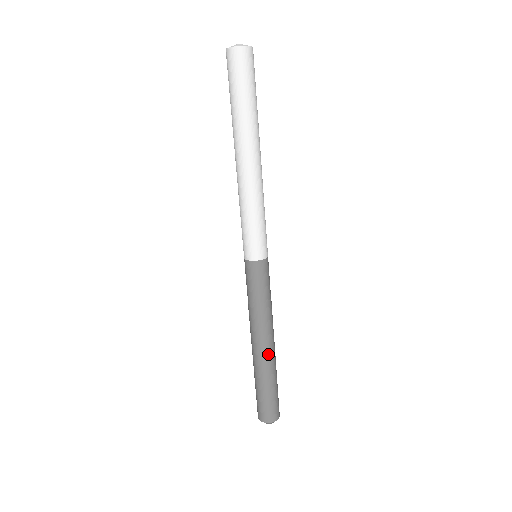
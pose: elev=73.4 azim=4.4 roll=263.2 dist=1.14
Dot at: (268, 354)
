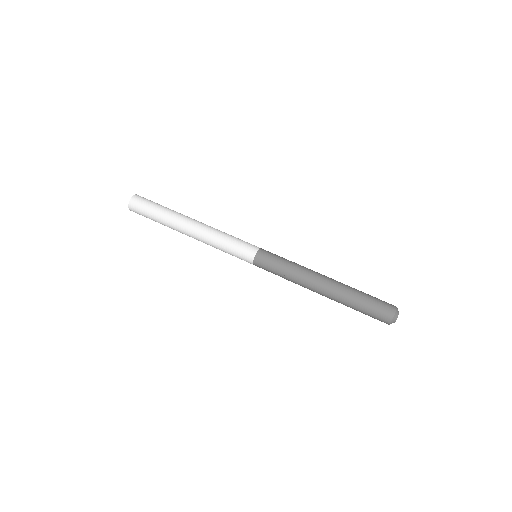
Dot at: (332, 283)
